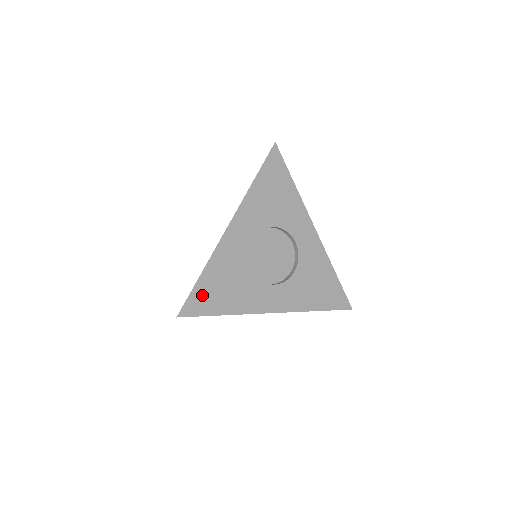
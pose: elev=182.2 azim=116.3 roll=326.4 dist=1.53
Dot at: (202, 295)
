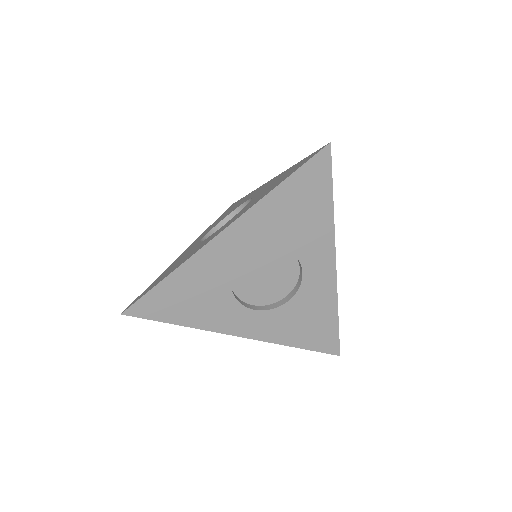
Dot at: (160, 299)
